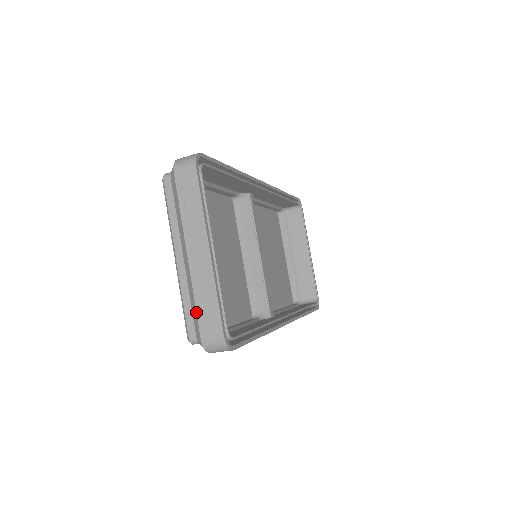
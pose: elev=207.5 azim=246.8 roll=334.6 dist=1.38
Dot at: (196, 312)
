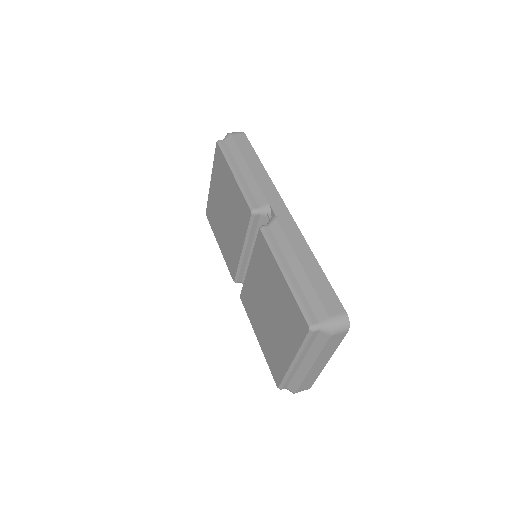
Dot at: (300, 385)
